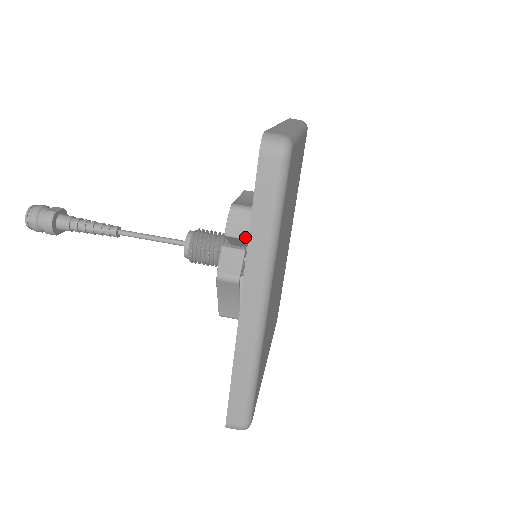
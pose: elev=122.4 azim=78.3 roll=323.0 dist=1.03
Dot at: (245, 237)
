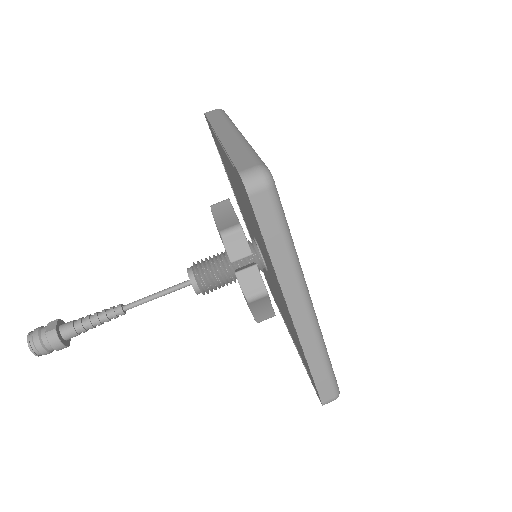
Dot at: (249, 254)
